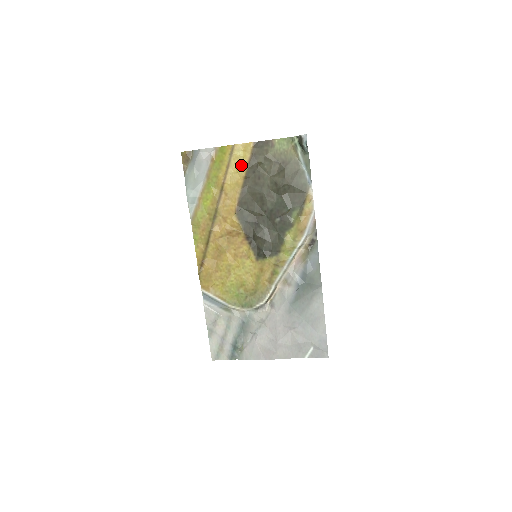
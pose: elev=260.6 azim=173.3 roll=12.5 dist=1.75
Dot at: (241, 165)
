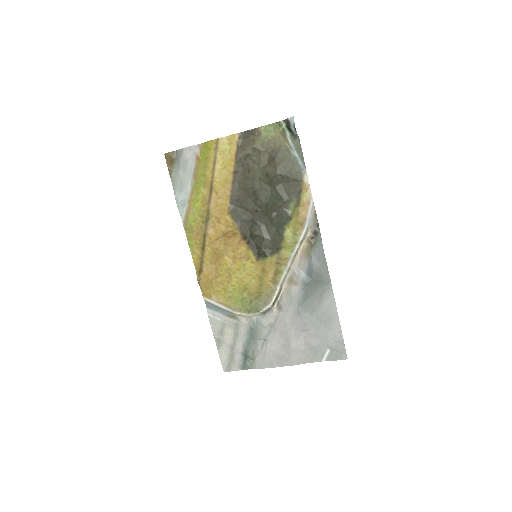
Dot at: (228, 160)
